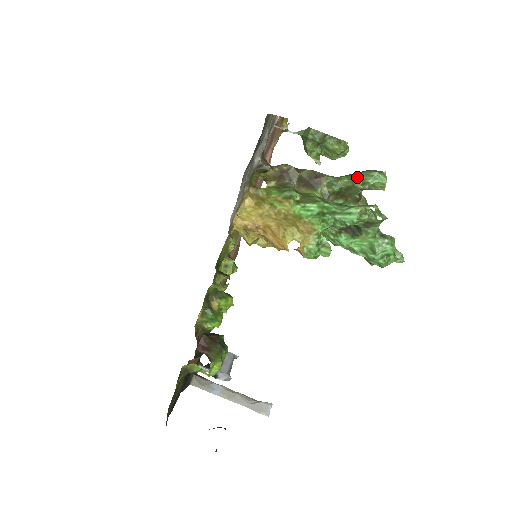
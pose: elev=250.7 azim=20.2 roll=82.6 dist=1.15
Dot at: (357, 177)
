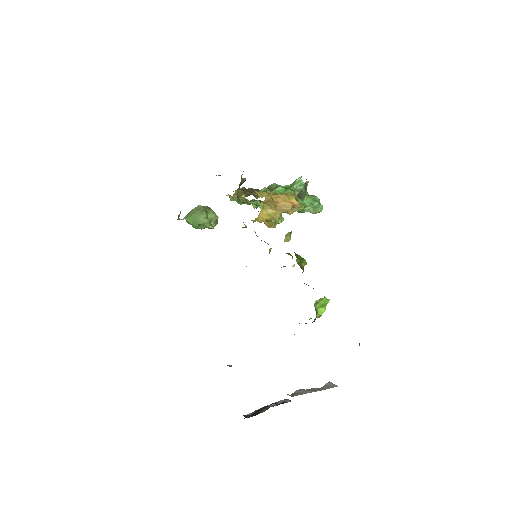
Dot at: (269, 188)
